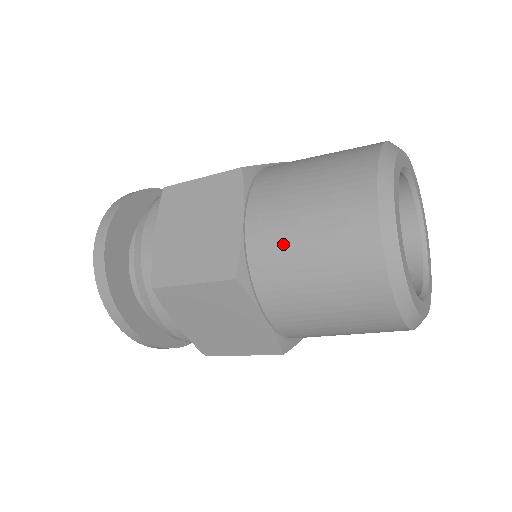
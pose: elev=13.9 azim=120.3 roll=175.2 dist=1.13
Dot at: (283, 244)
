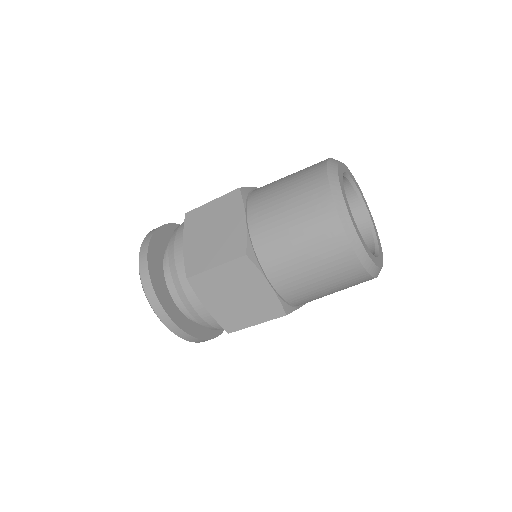
Dot at: (275, 227)
